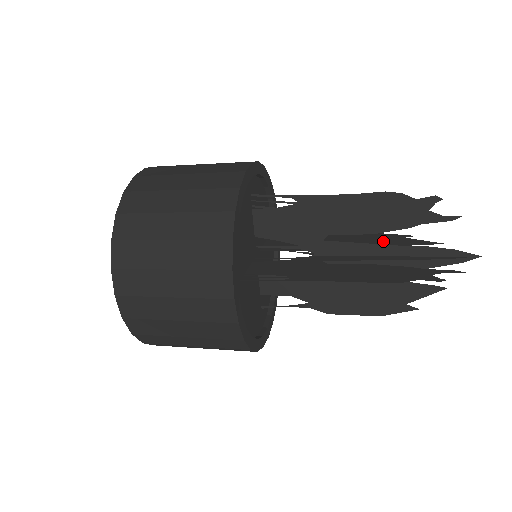
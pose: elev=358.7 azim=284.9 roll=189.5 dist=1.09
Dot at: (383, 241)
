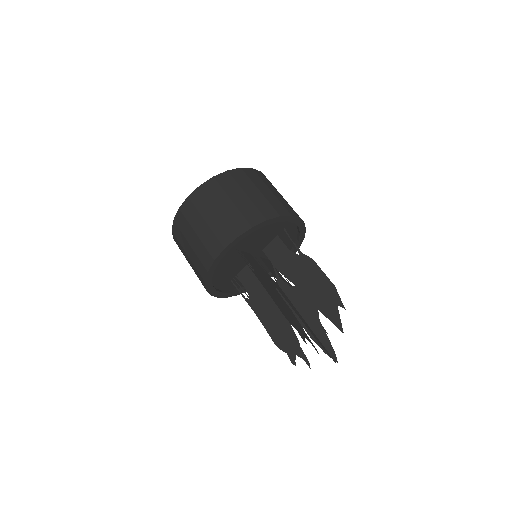
Dot at: (322, 299)
